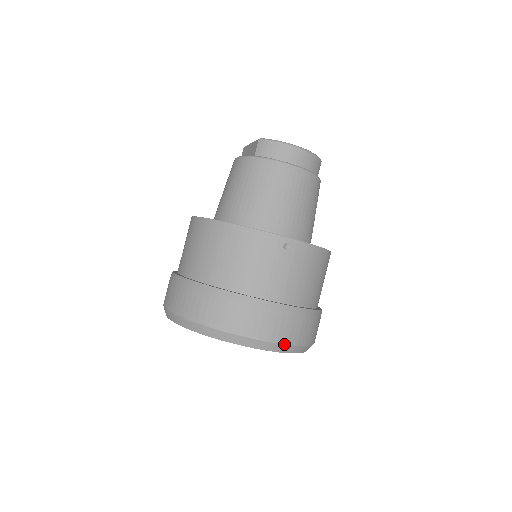
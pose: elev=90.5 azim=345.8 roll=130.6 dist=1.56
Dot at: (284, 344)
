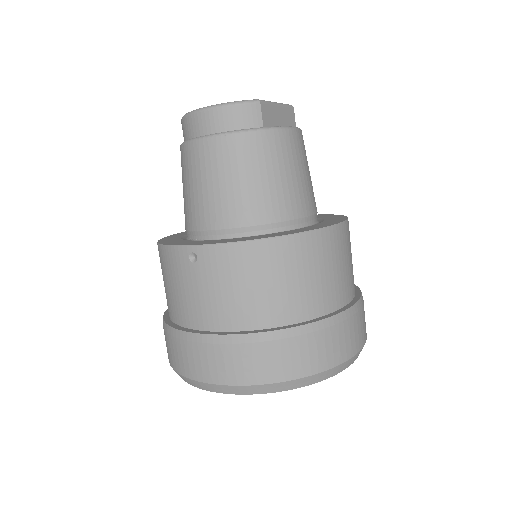
Dot at: (231, 385)
